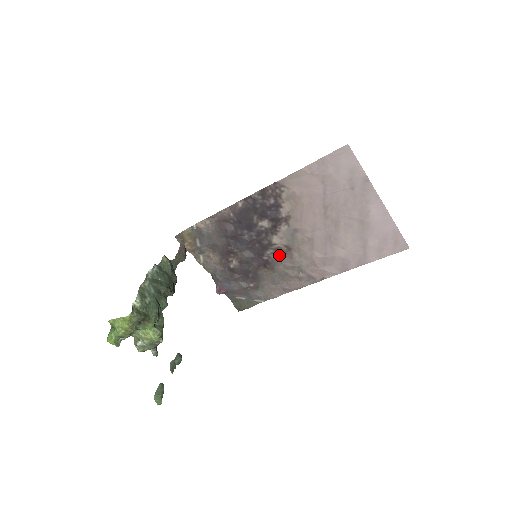
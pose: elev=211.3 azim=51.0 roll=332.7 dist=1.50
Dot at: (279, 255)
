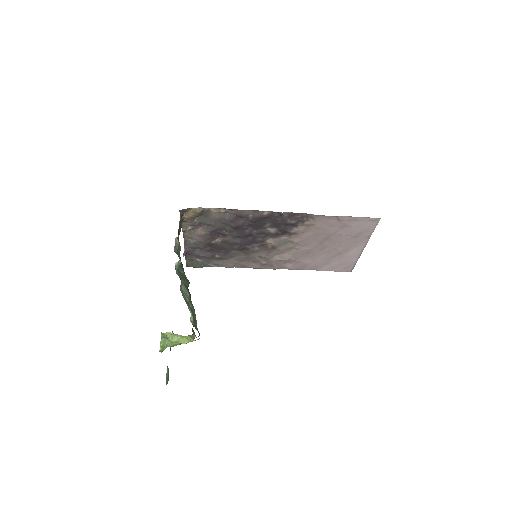
Dot at: (262, 249)
